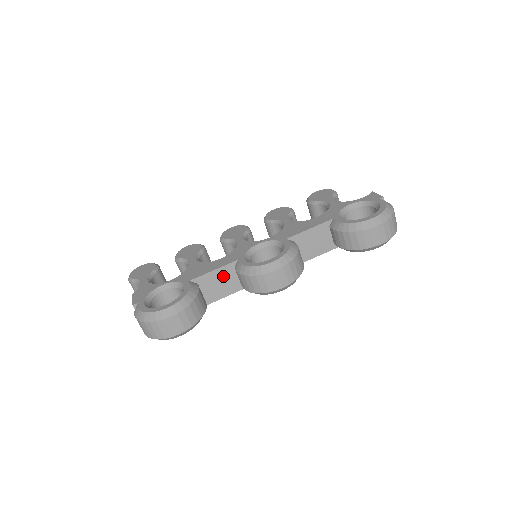
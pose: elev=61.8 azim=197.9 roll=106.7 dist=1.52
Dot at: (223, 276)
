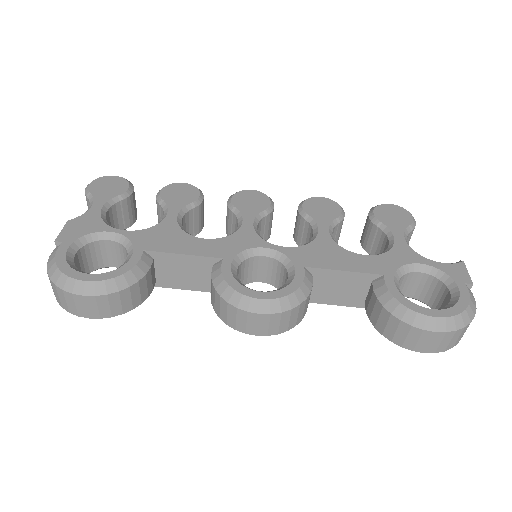
Dot at: (193, 266)
